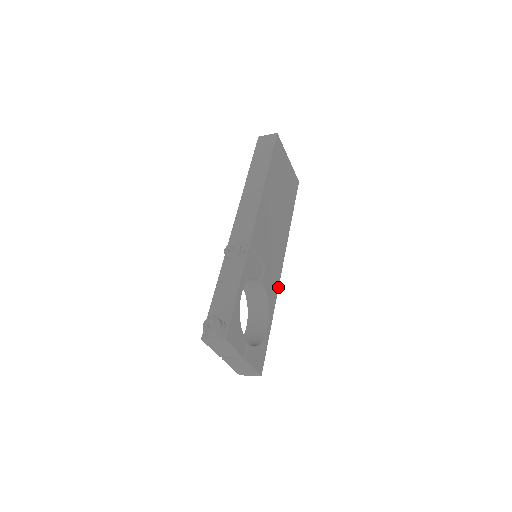
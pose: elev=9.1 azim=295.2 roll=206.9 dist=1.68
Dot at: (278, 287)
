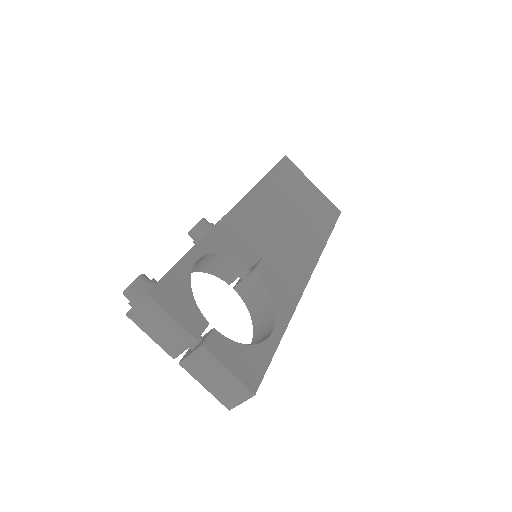
Dot at: (300, 295)
